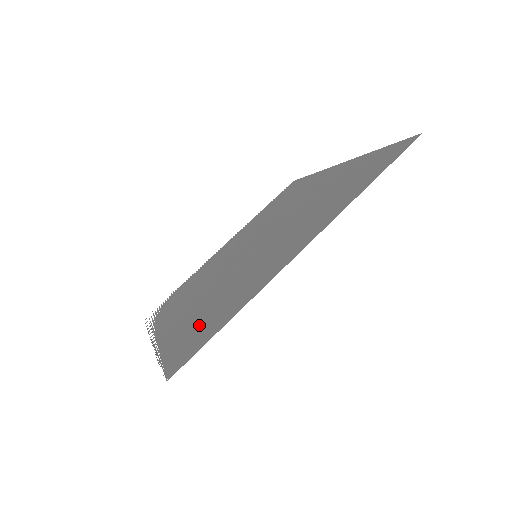
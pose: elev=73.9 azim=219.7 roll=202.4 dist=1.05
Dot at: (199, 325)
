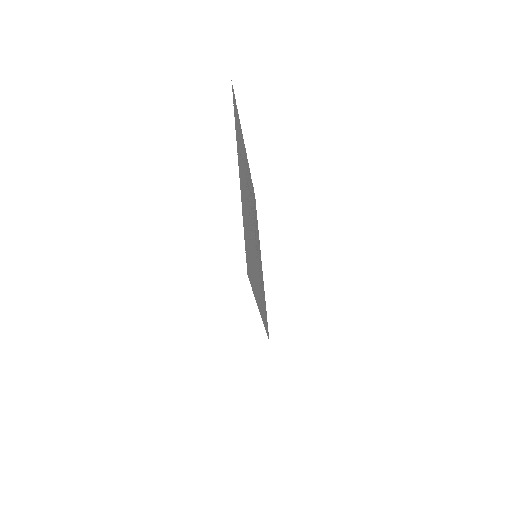
Dot at: occluded
